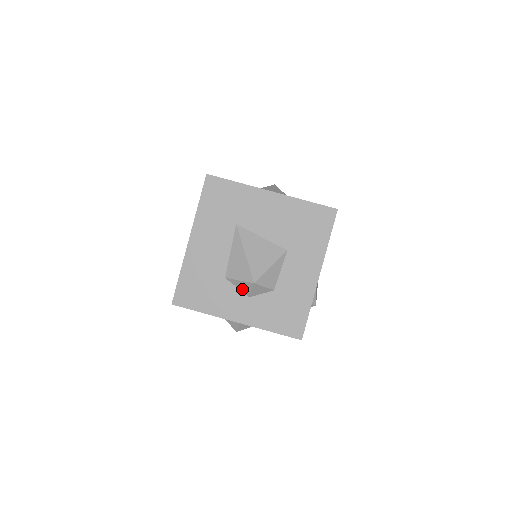
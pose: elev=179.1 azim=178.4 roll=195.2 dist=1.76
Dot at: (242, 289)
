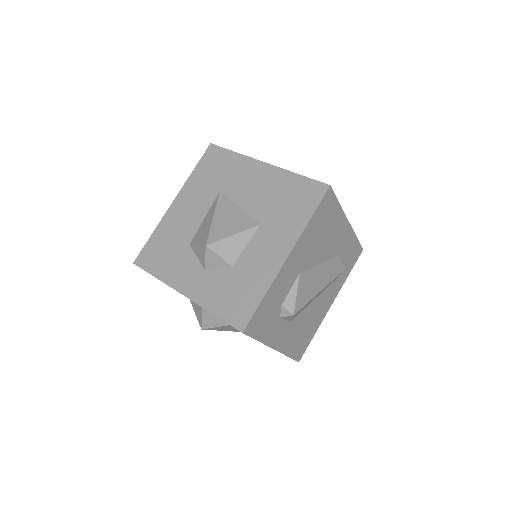
Dot at: (200, 258)
